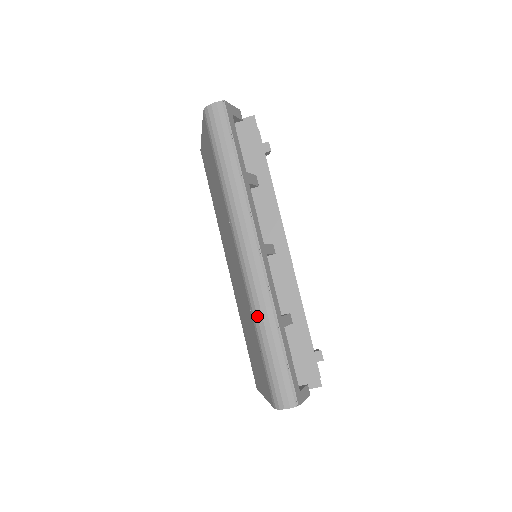
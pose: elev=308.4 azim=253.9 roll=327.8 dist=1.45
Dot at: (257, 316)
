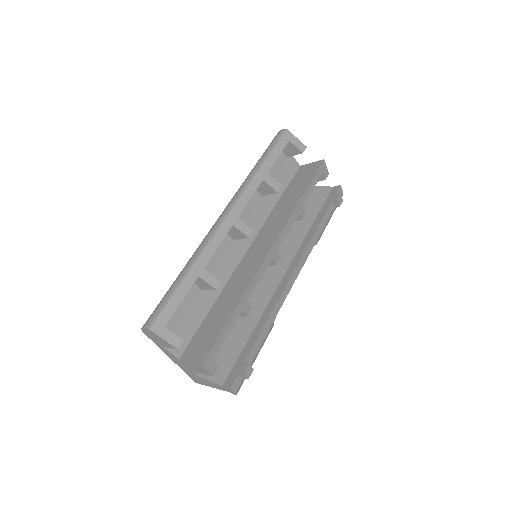
Dot at: occluded
